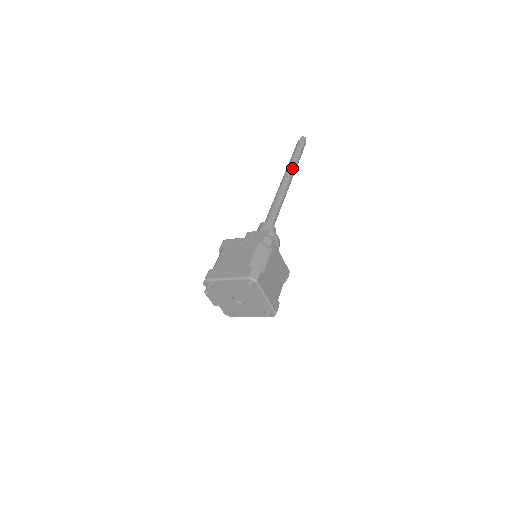
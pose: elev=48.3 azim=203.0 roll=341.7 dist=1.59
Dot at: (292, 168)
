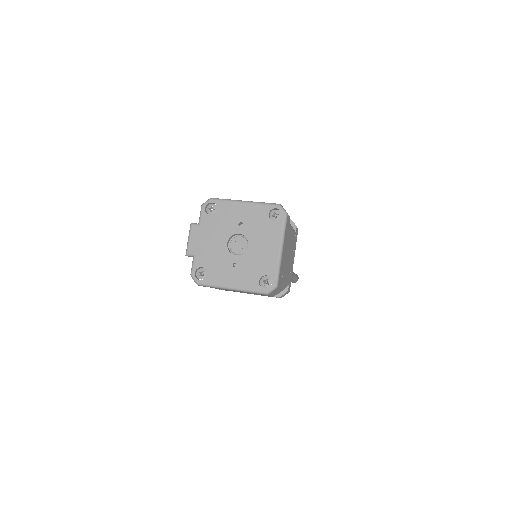
Dot at: occluded
